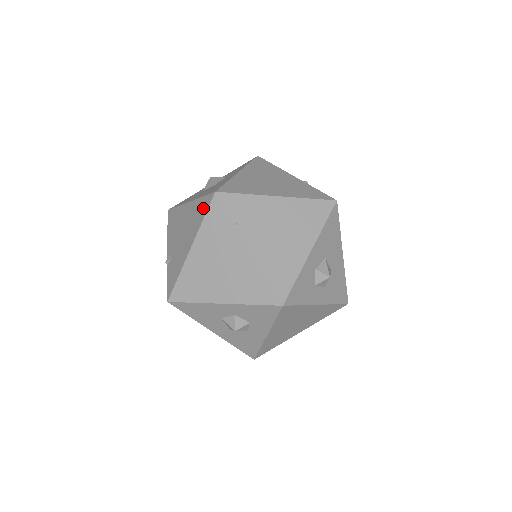
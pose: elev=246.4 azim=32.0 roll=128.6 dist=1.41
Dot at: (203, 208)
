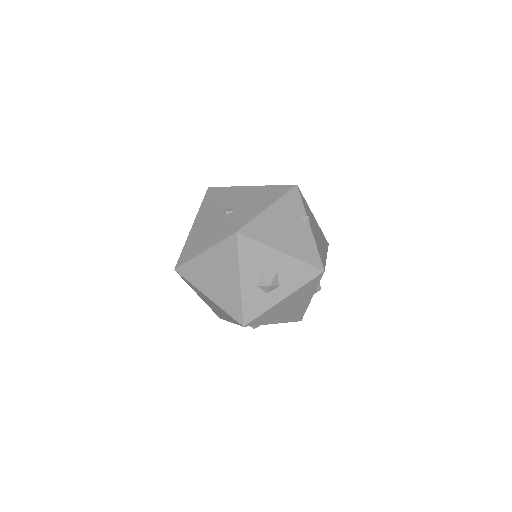
Dot at: occluded
